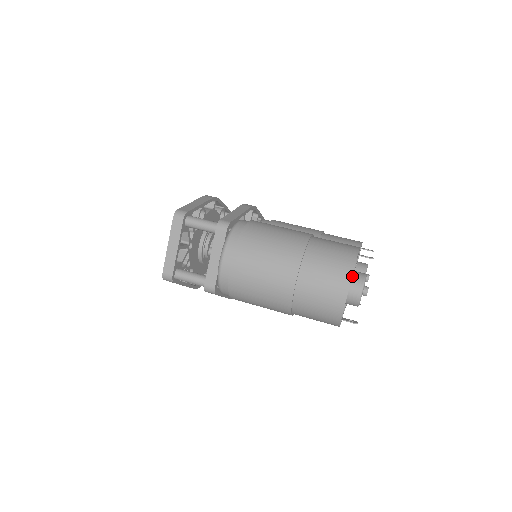
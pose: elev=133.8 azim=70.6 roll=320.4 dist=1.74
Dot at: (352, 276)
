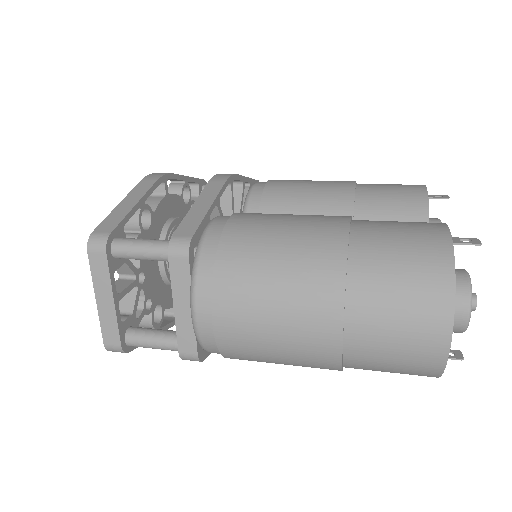
Dot at: occluded
